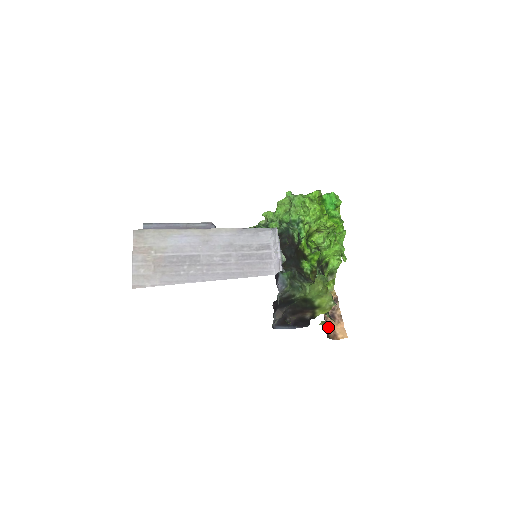
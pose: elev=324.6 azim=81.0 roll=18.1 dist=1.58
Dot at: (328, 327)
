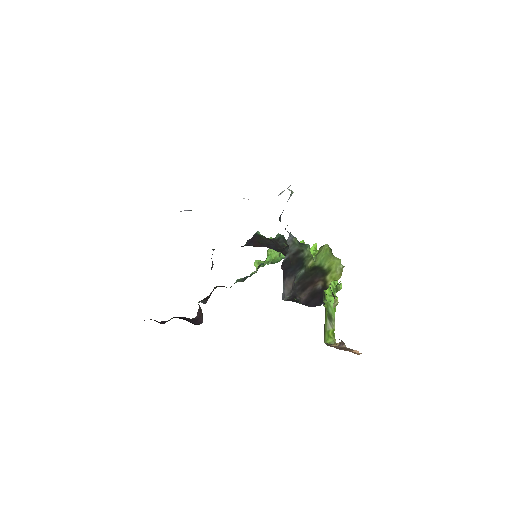
Dot at: occluded
